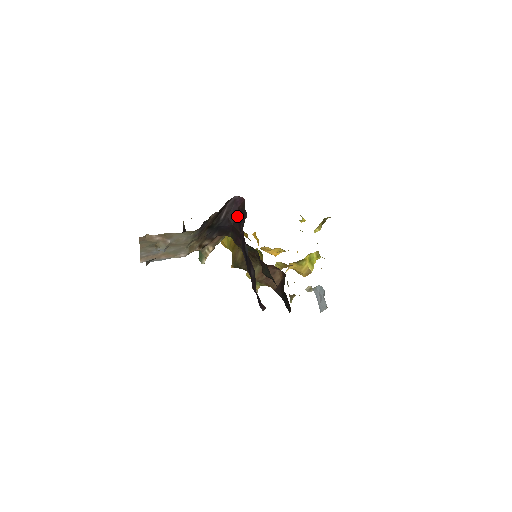
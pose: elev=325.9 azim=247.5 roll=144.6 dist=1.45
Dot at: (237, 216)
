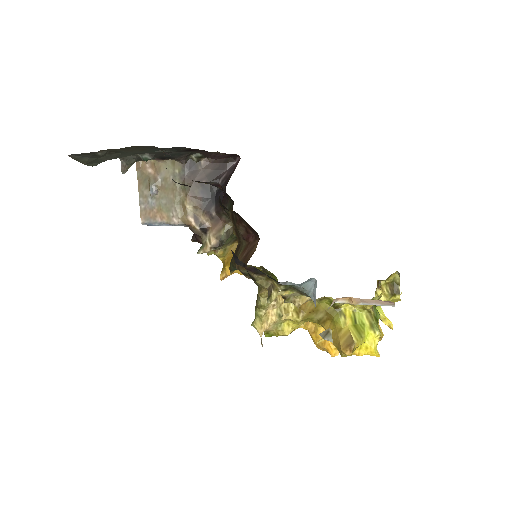
Dot at: occluded
